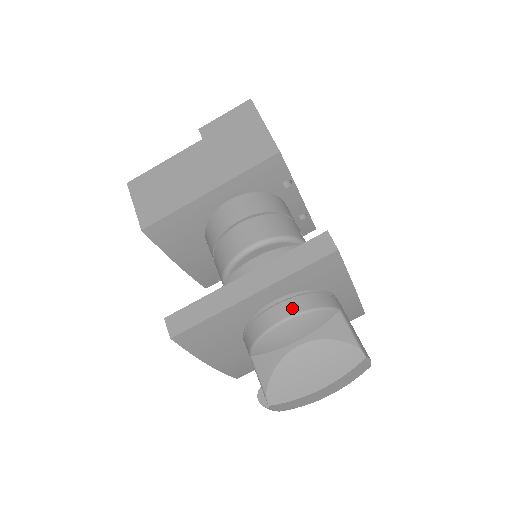
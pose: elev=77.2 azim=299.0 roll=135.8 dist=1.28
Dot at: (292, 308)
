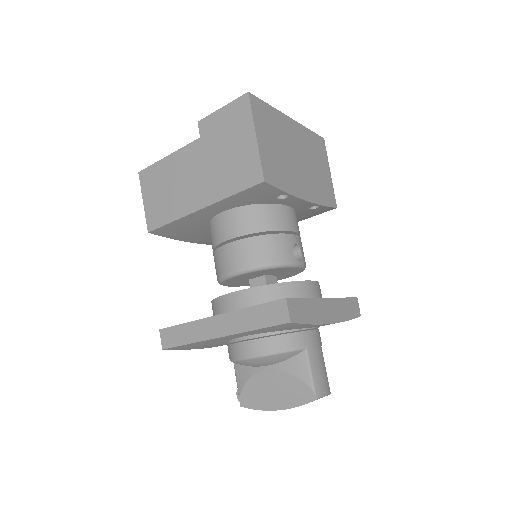
Dot at: (256, 349)
